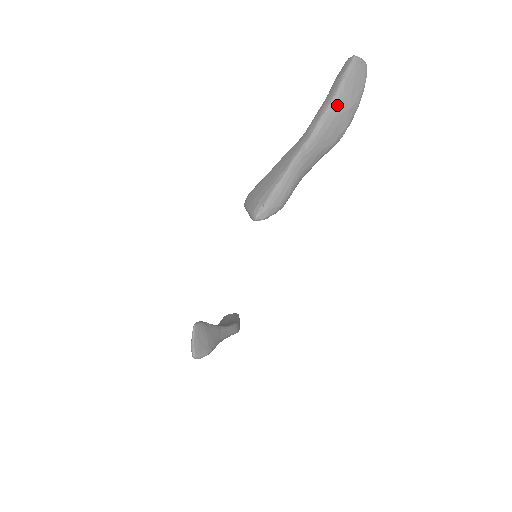
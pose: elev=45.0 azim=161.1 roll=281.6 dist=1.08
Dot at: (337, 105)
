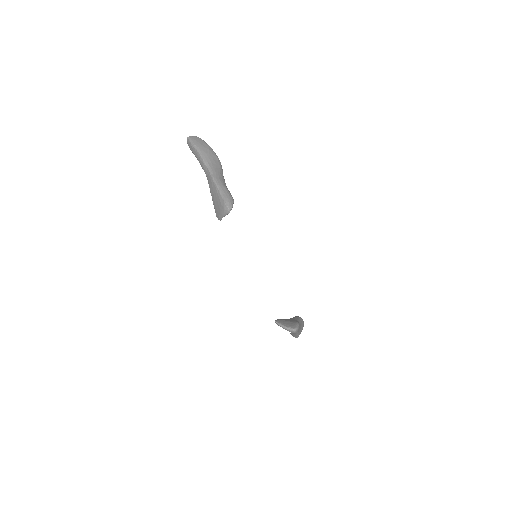
Dot at: (203, 153)
